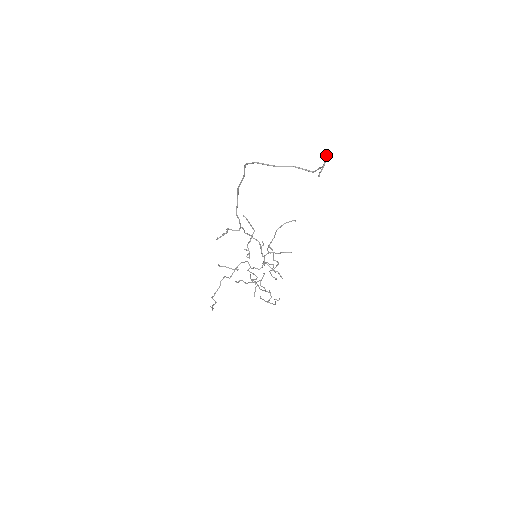
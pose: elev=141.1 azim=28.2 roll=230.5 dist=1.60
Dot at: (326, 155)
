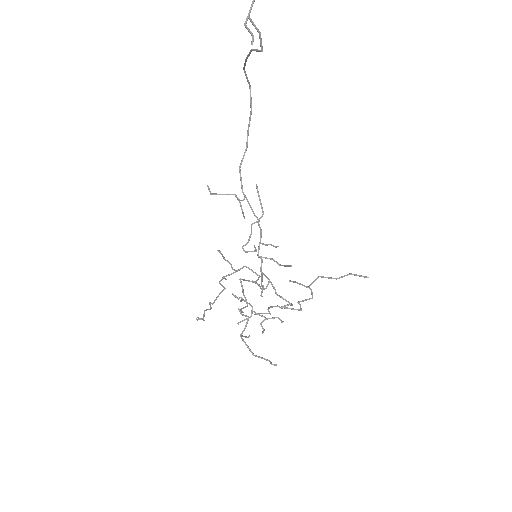
Dot at: out of frame
